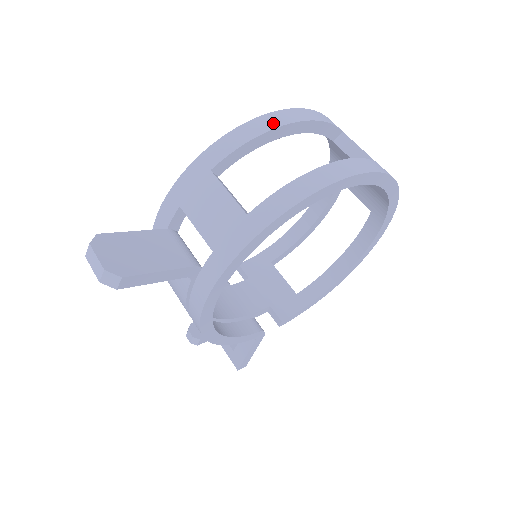
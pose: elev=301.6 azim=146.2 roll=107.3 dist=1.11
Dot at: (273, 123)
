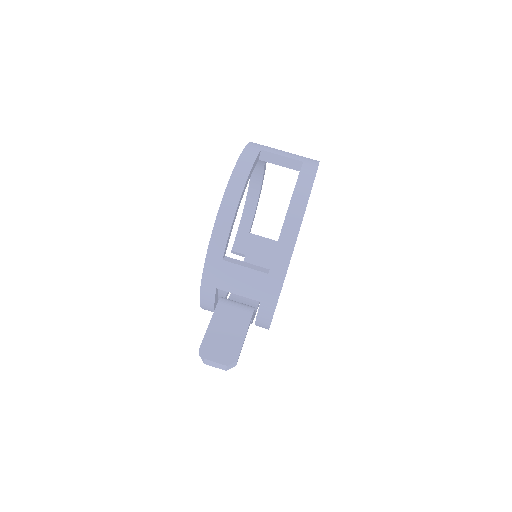
Dot at: (234, 201)
